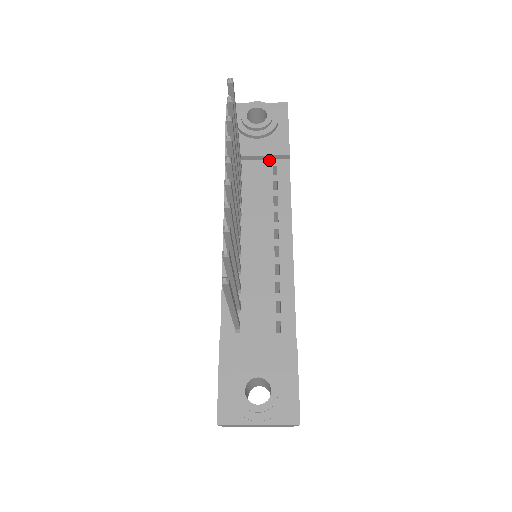
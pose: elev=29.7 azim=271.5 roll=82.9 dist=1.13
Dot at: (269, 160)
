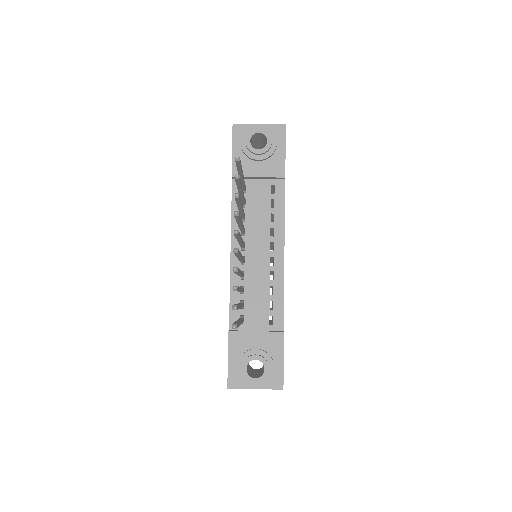
Dot at: (268, 179)
